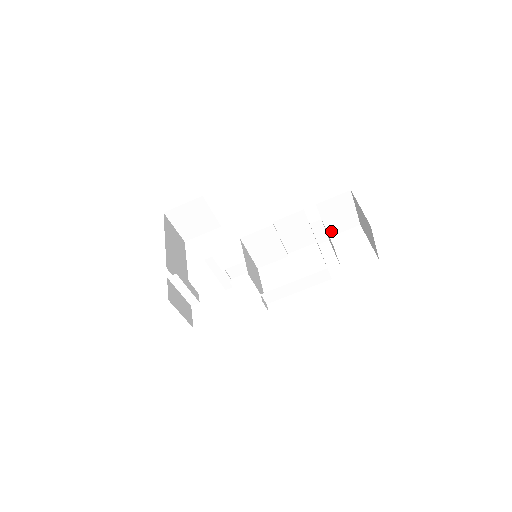
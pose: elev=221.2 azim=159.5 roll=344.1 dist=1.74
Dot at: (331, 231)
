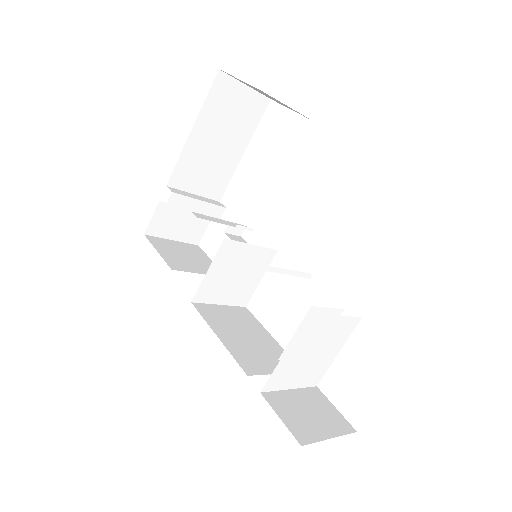
Dot at: occluded
